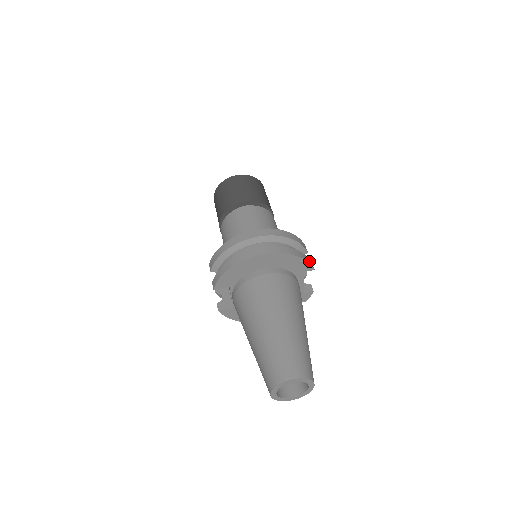
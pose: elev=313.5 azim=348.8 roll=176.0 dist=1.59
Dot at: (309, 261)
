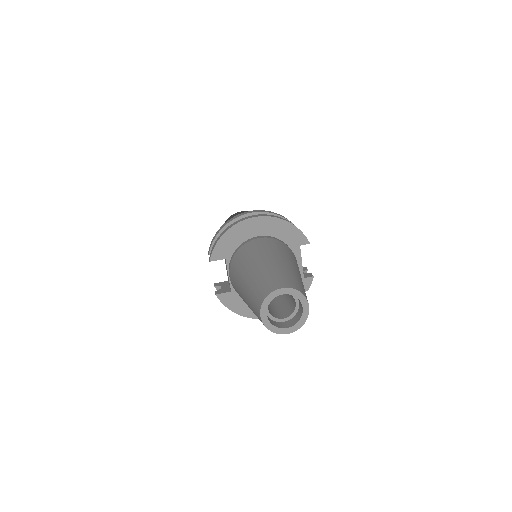
Dot at: (303, 234)
